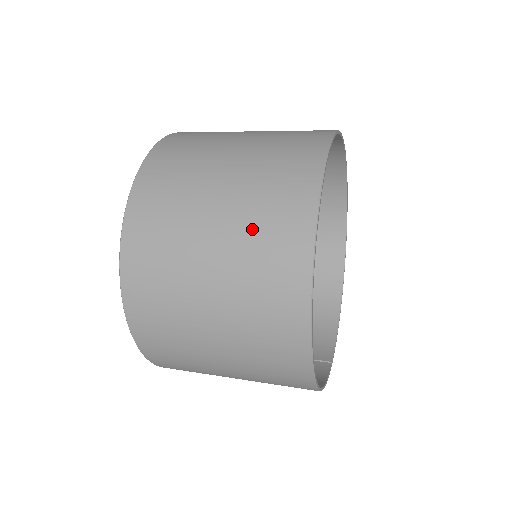
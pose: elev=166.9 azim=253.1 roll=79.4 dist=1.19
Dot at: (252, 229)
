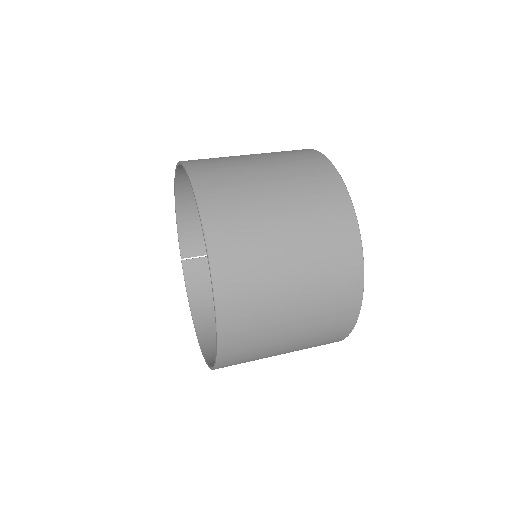
Dot at: (310, 345)
